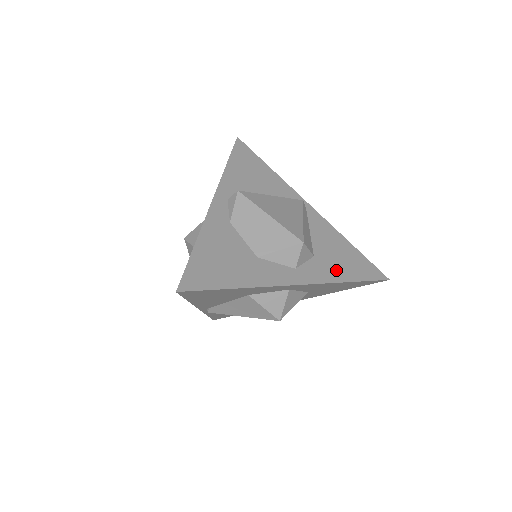
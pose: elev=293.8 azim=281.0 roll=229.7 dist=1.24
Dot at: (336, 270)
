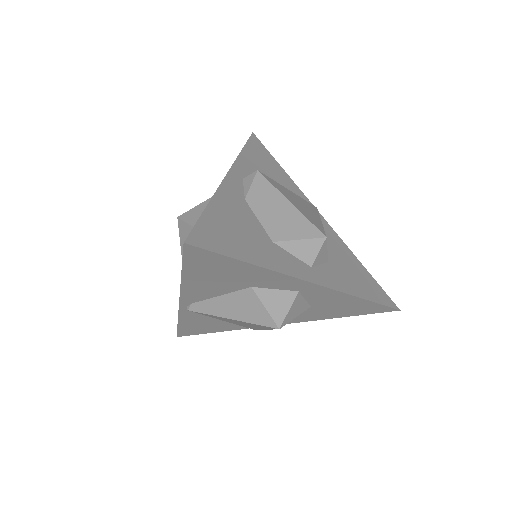
Dot at: (350, 283)
